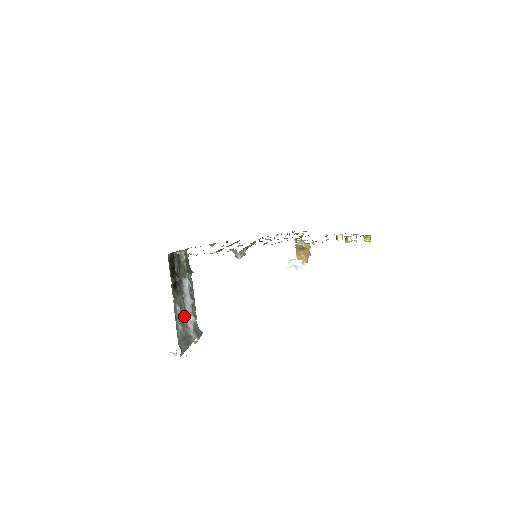
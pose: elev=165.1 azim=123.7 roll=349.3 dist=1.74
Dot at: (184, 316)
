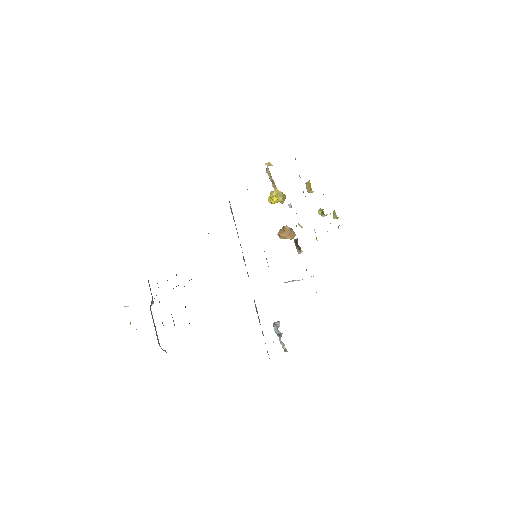
Dot at: occluded
